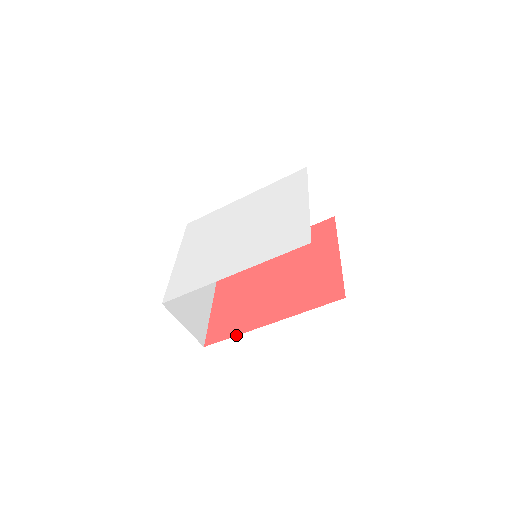
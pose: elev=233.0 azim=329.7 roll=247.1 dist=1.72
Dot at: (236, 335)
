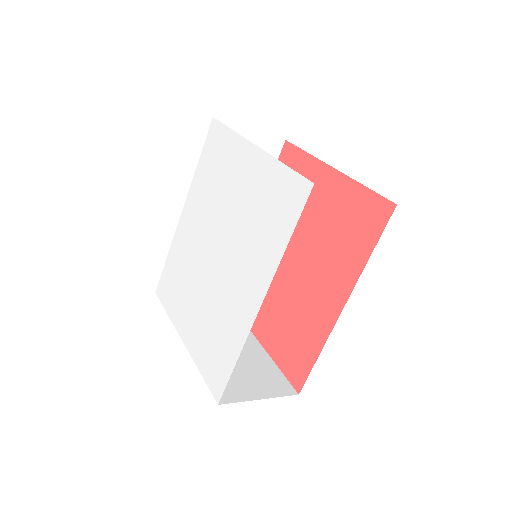
Dot at: (319, 353)
